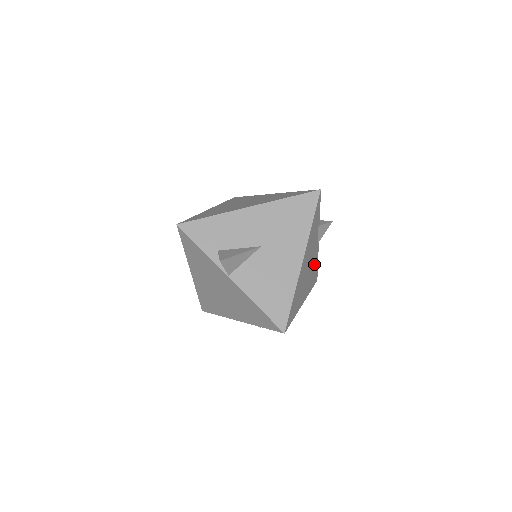
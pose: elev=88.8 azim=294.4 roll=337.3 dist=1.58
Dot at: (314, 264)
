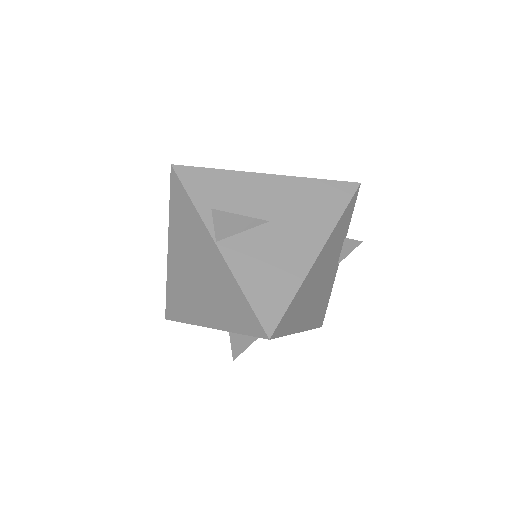
Dot at: (326, 292)
